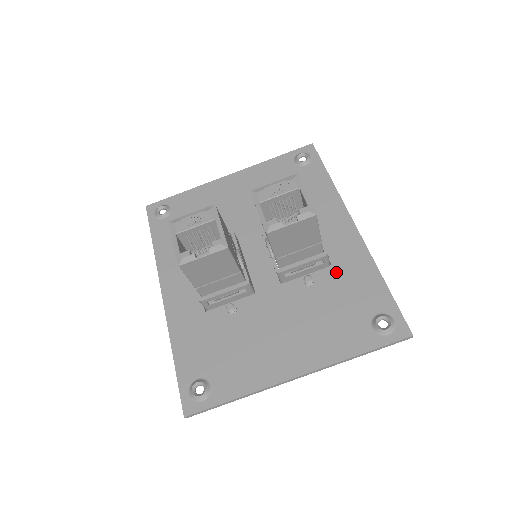
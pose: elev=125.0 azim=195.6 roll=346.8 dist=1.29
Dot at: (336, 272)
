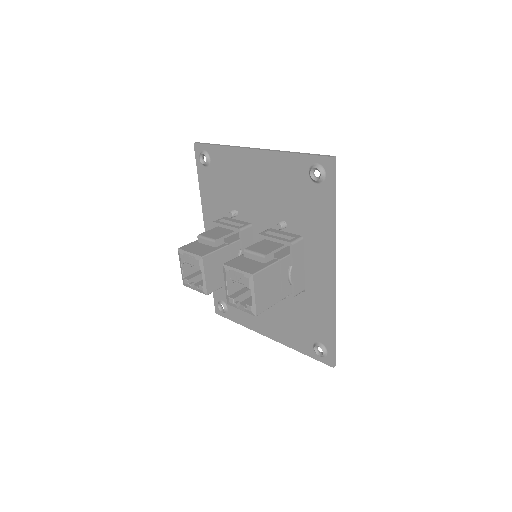
Dot at: (306, 299)
